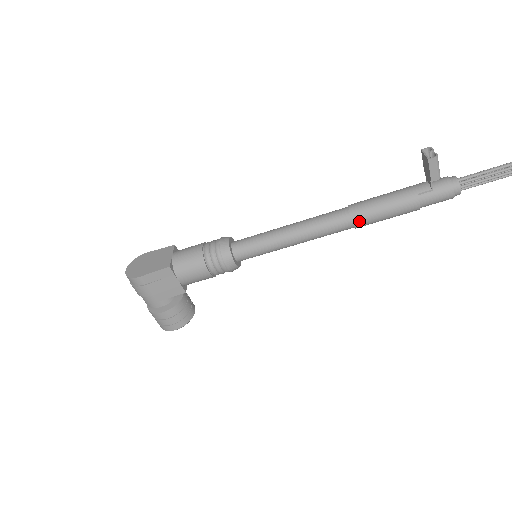
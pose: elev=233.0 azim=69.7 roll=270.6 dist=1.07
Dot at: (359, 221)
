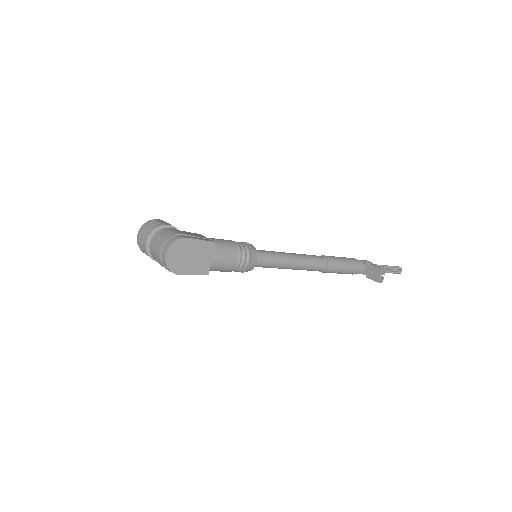
Dot at: (323, 272)
